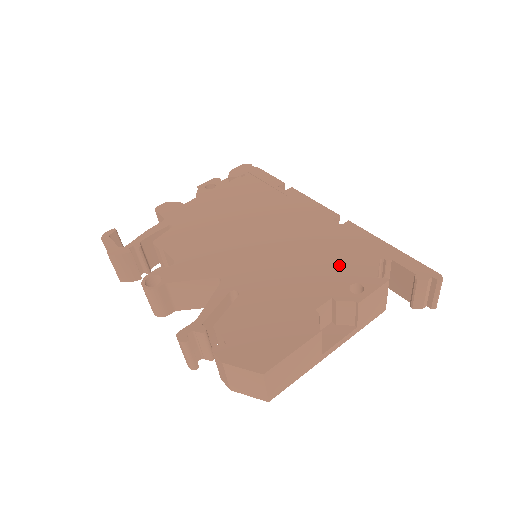
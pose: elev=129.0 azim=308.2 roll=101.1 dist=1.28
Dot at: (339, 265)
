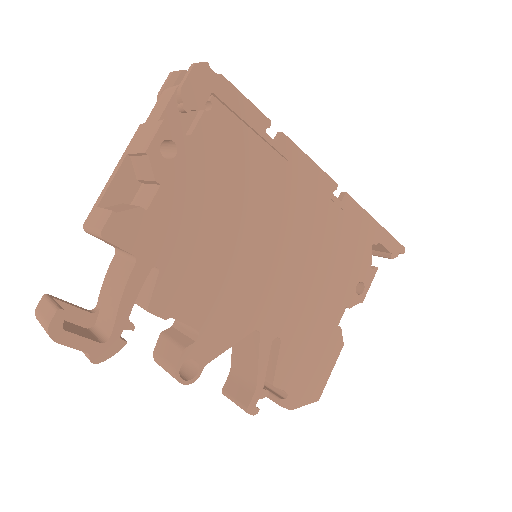
Dot at: (347, 266)
